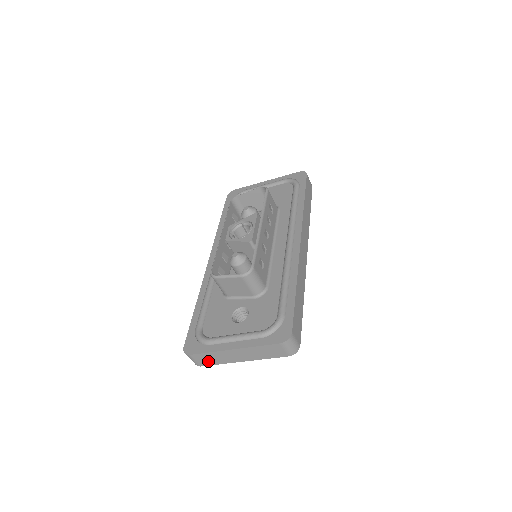
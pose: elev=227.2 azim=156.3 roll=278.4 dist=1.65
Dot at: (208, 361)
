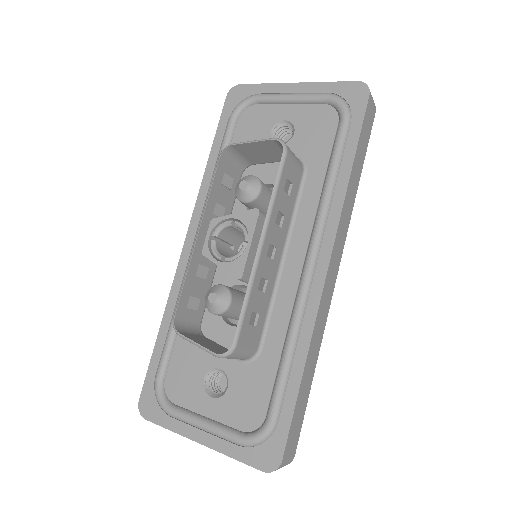
Dot at: occluded
